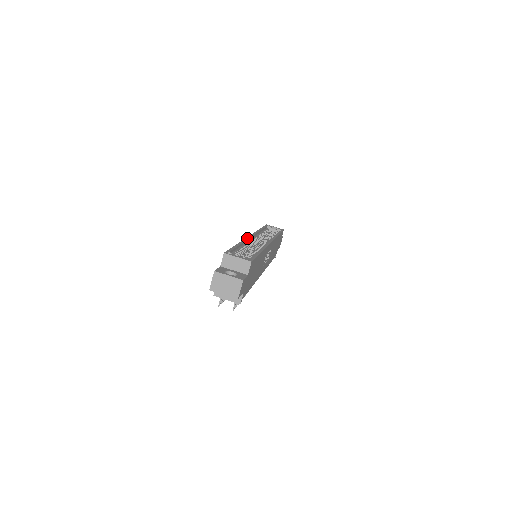
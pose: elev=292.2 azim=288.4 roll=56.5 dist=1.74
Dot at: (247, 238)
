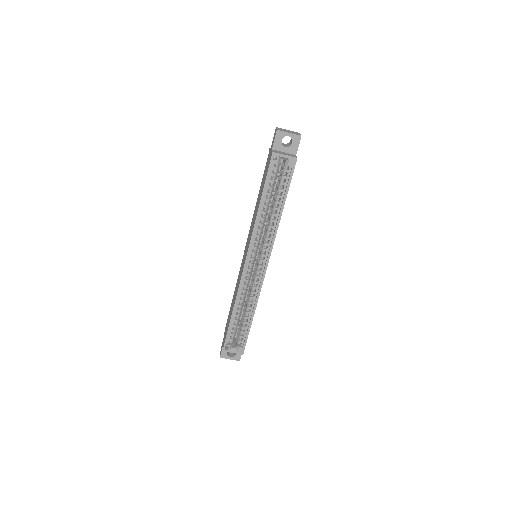
Dot at: (241, 281)
